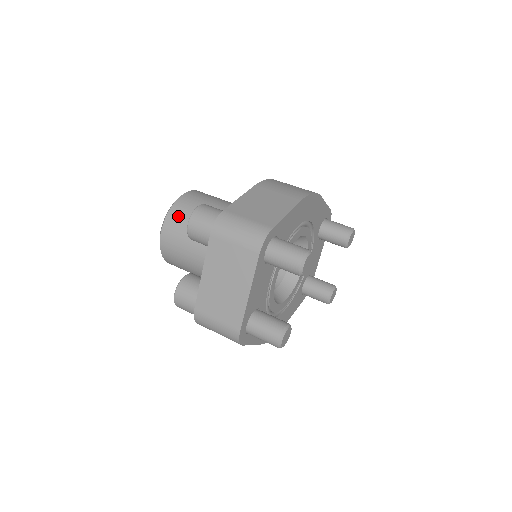
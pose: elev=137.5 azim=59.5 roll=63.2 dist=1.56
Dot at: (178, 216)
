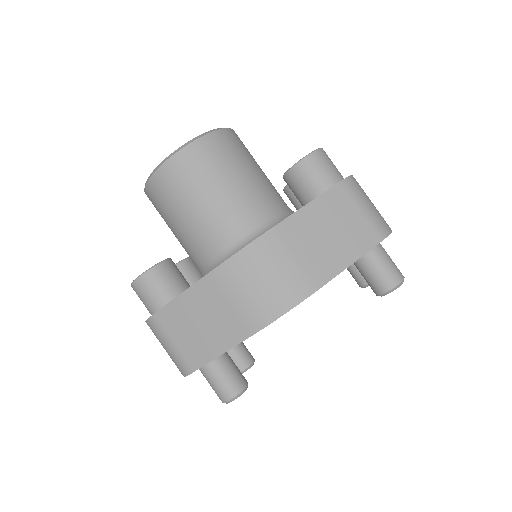
Dot at: (154, 201)
